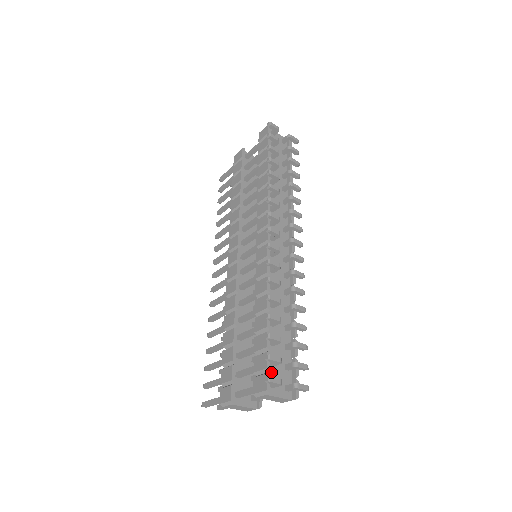
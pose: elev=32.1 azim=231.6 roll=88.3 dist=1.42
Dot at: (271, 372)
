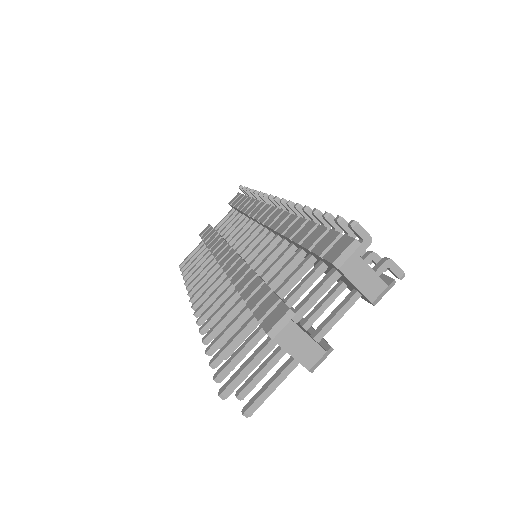
Dot at: occluded
